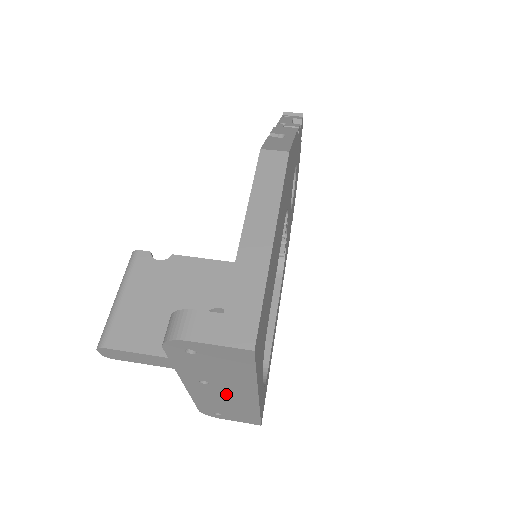
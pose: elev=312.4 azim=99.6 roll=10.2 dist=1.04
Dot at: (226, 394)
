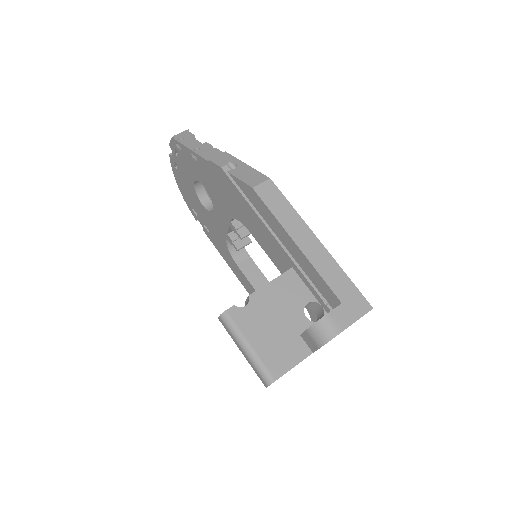
Dot at: occluded
